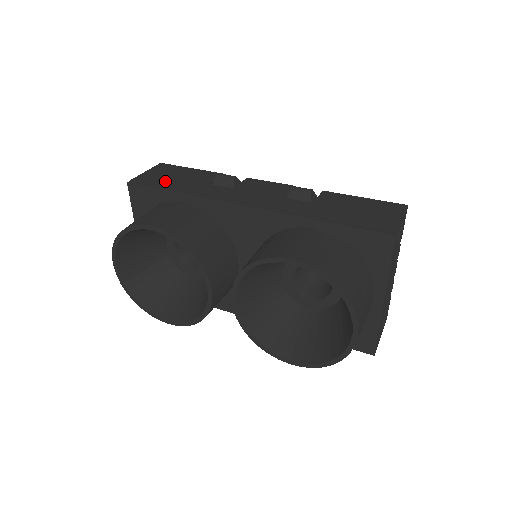
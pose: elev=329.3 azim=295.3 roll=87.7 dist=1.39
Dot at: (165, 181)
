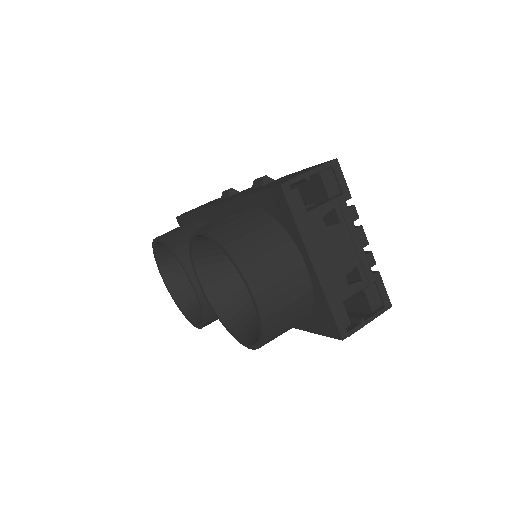
Dot at: occluded
